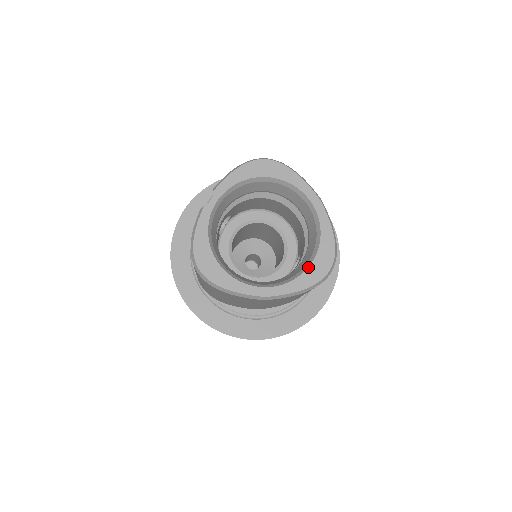
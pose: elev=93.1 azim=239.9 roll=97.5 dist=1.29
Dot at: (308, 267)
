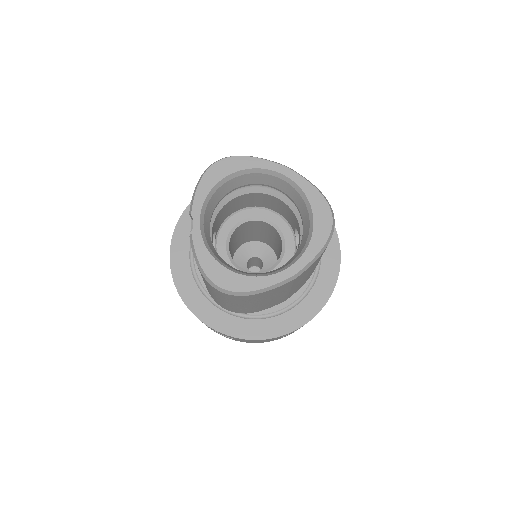
Dot at: (313, 228)
